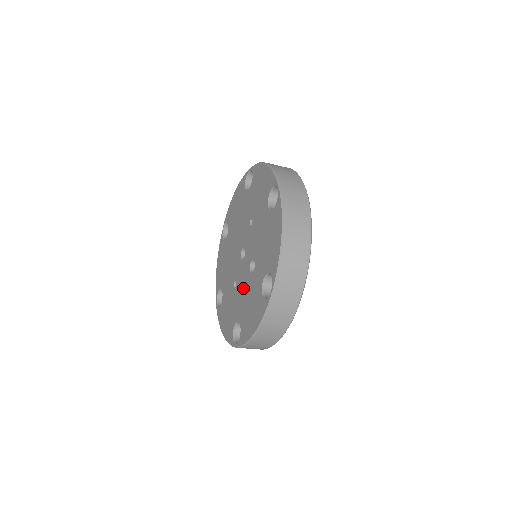
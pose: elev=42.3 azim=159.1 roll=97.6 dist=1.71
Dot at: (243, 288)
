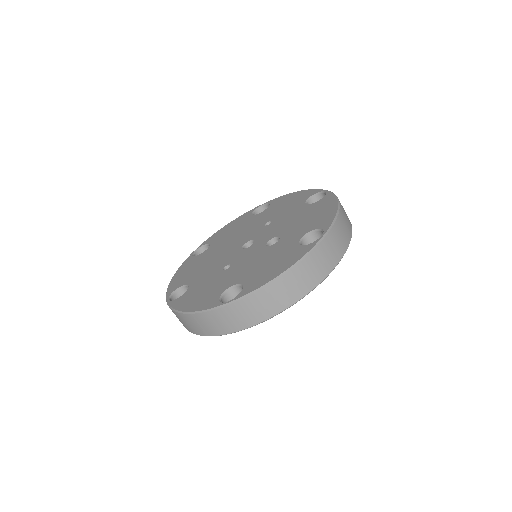
Dot at: (250, 260)
